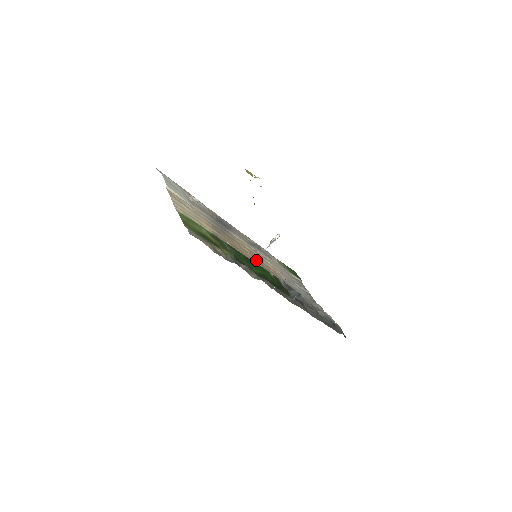
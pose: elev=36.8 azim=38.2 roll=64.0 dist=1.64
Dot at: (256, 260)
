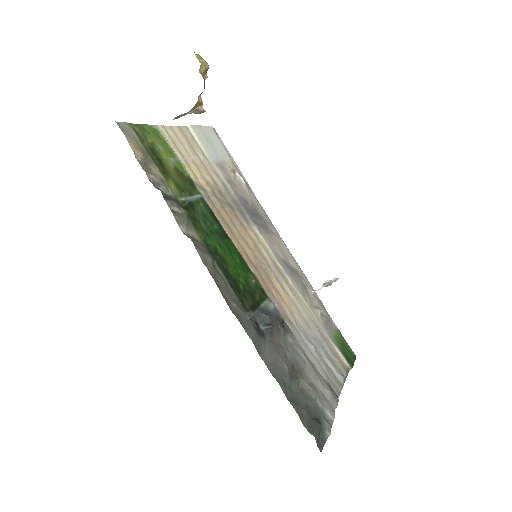
Dot at: (254, 261)
